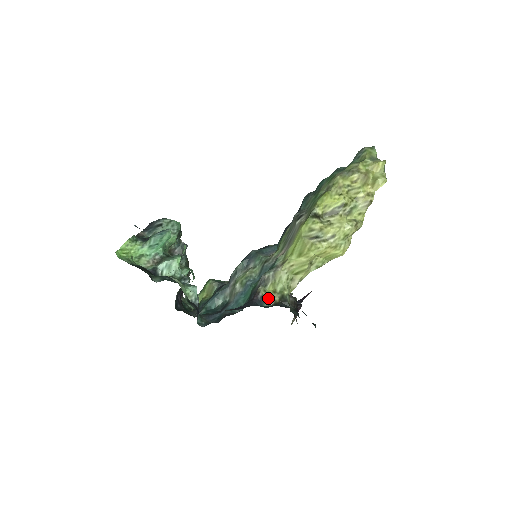
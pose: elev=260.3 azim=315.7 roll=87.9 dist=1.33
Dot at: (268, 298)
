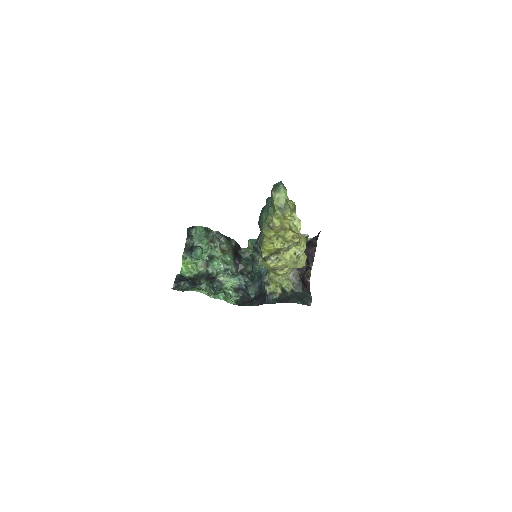
Dot at: (274, 293)
